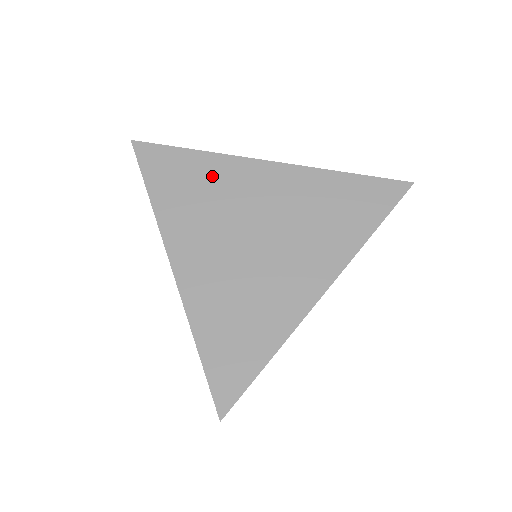
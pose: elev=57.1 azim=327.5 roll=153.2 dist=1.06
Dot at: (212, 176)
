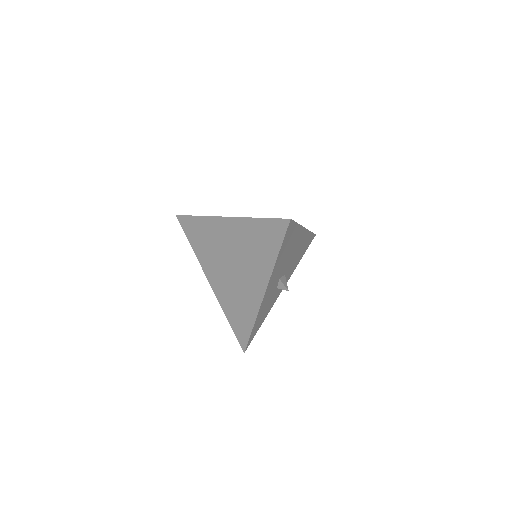
Dot at: (207, 231)
